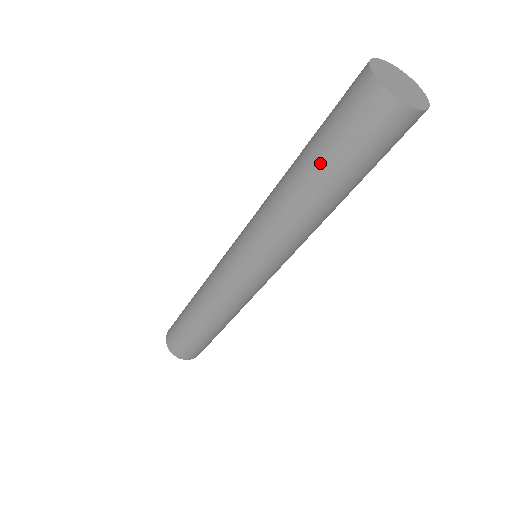
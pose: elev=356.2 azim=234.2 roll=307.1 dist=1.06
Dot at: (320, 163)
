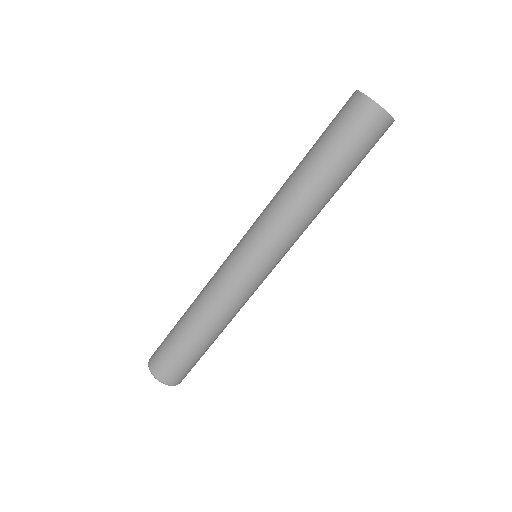
Dot at: (327, 158)
